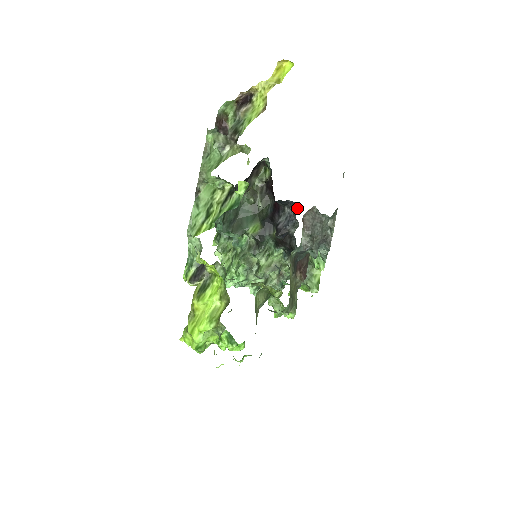
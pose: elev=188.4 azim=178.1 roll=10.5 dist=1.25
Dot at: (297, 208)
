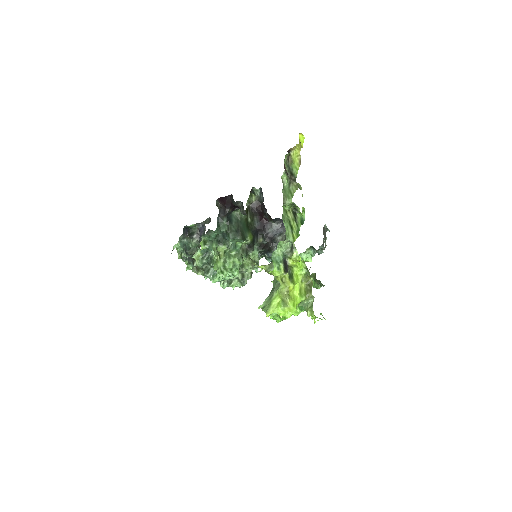
Dot at: occluded
